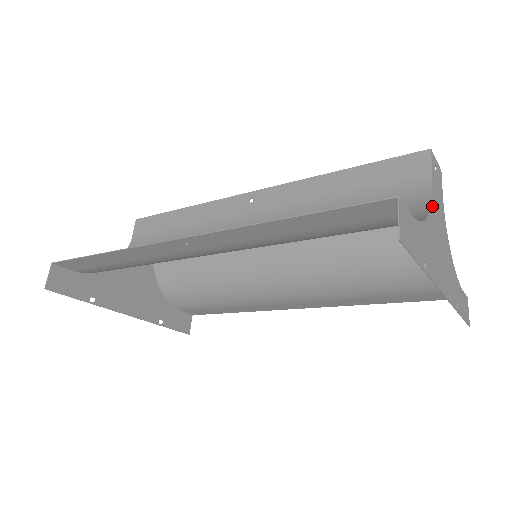
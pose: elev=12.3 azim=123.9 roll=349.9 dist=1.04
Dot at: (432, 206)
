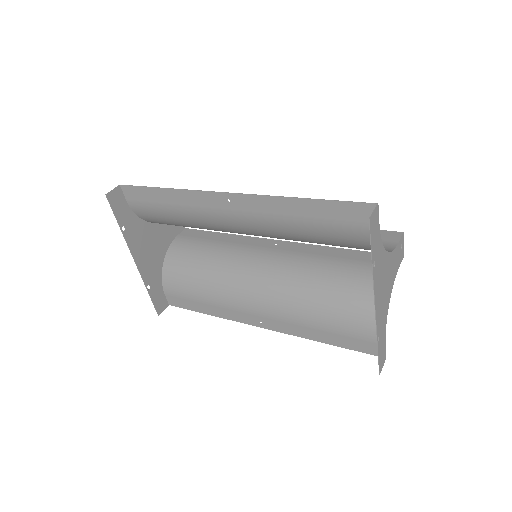
Dot at: (391, 255)
